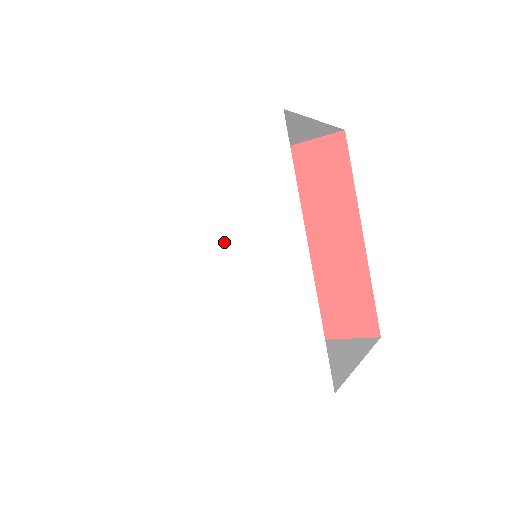
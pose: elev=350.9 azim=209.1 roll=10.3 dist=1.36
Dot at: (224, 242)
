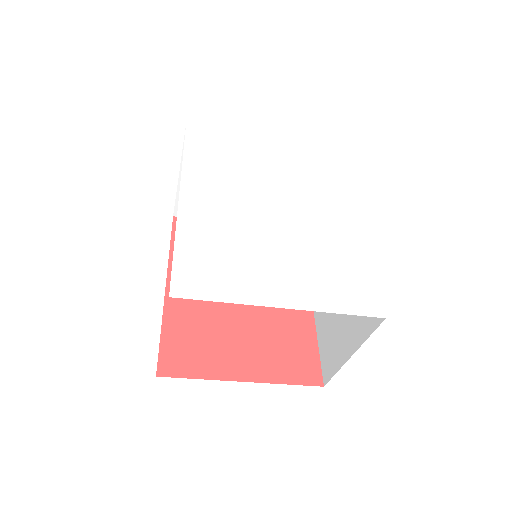
Dot at: (287, 196)
